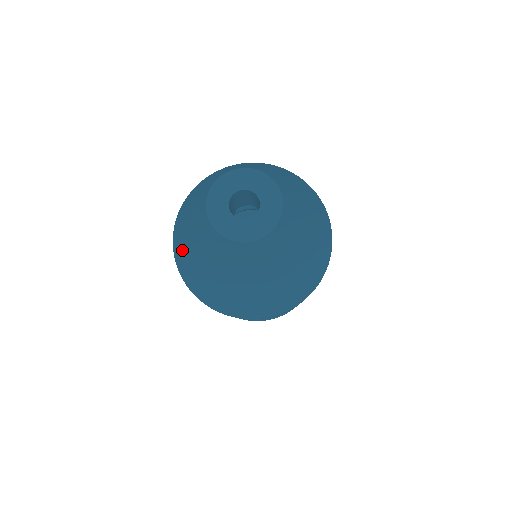
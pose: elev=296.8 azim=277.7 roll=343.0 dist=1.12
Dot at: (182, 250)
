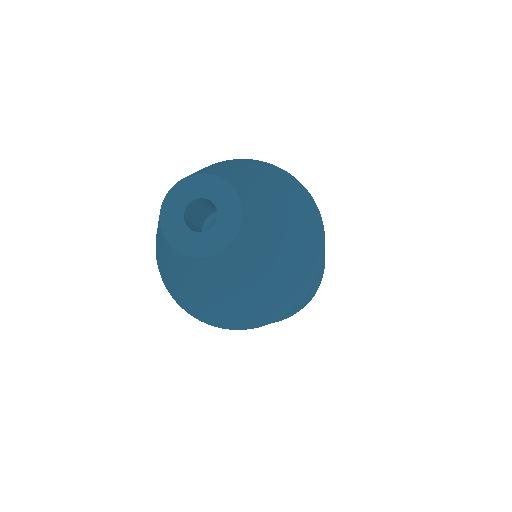
Dot at: (156, 235)
